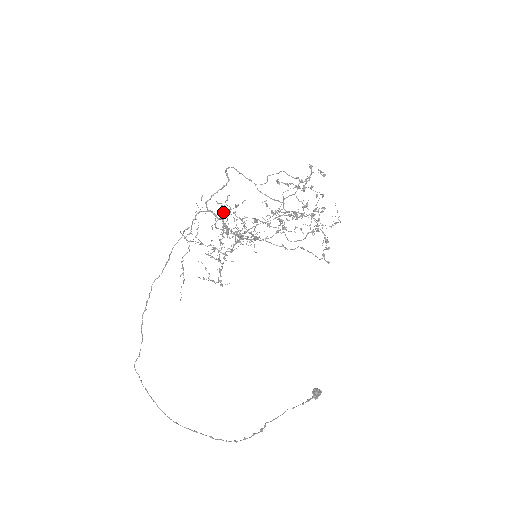
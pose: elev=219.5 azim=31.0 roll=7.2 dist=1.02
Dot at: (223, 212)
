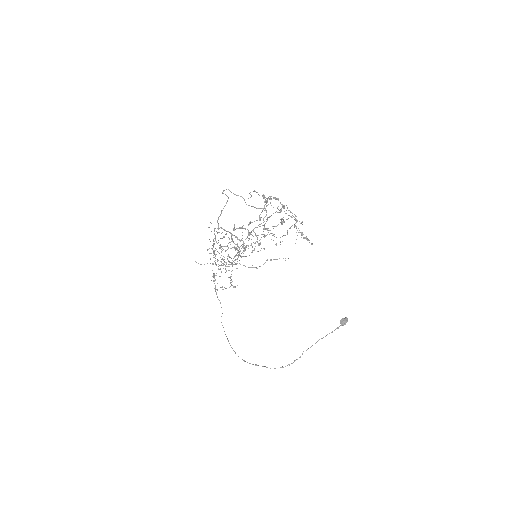
Dot at: occluded
